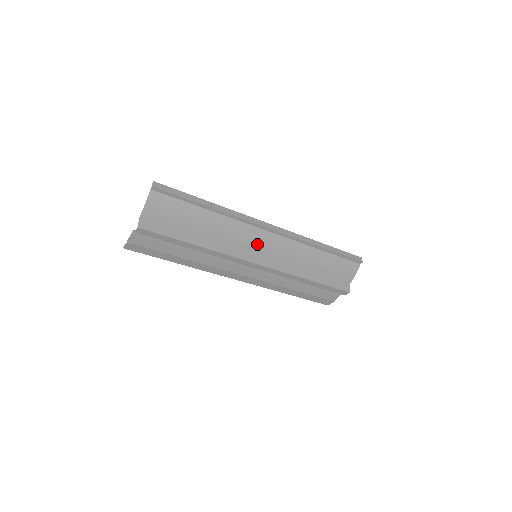
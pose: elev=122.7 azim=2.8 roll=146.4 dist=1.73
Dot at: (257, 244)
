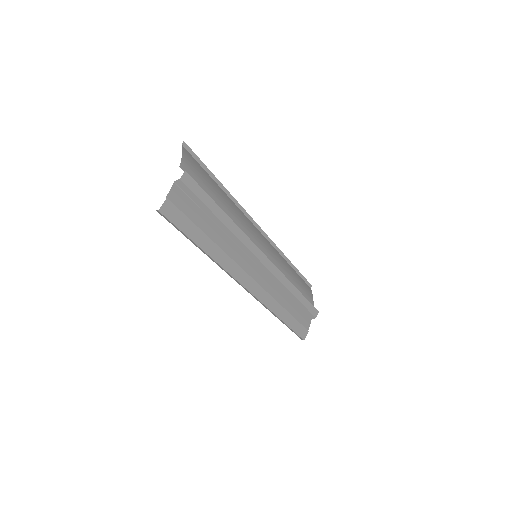
Dot at: (257, 238)
